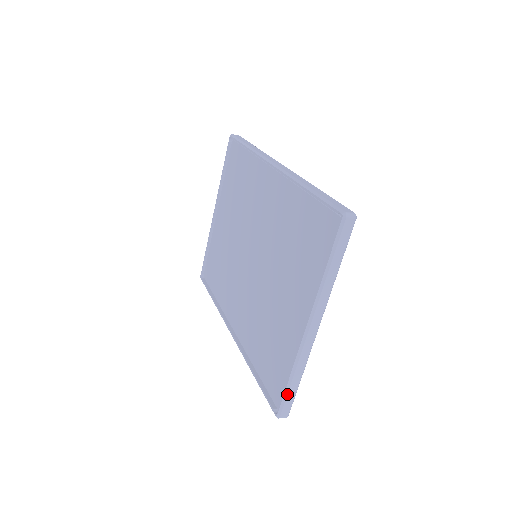
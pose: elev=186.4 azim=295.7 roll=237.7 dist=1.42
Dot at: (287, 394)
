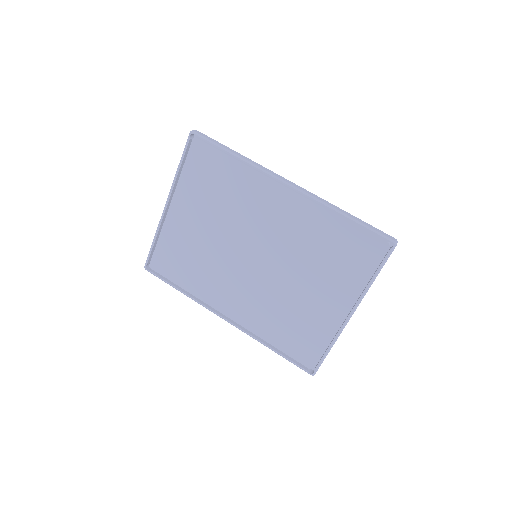
Dot at: occluded
